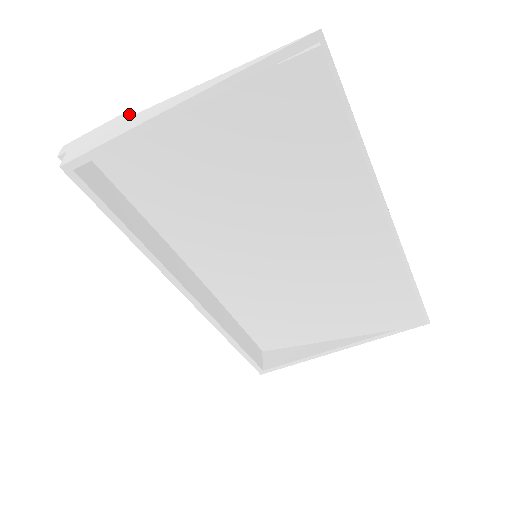
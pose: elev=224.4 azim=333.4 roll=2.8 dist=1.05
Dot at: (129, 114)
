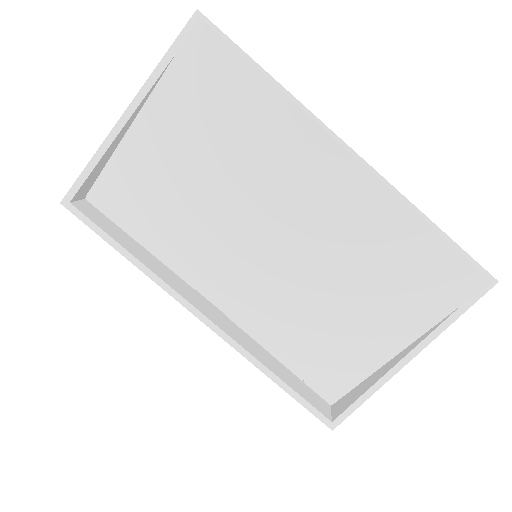
Dot at: occluded
